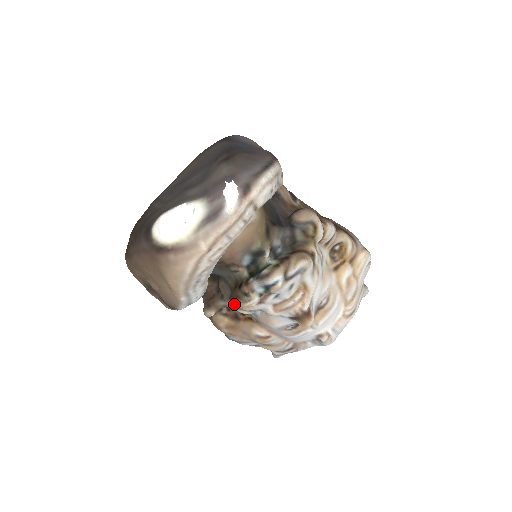
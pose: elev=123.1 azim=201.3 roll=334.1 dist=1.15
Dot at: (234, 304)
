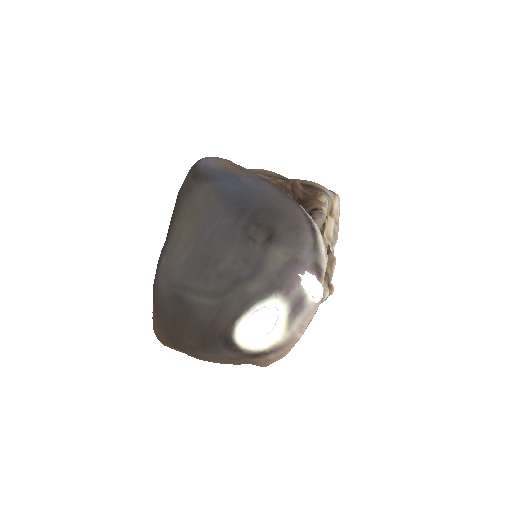
Dot at: occluded
